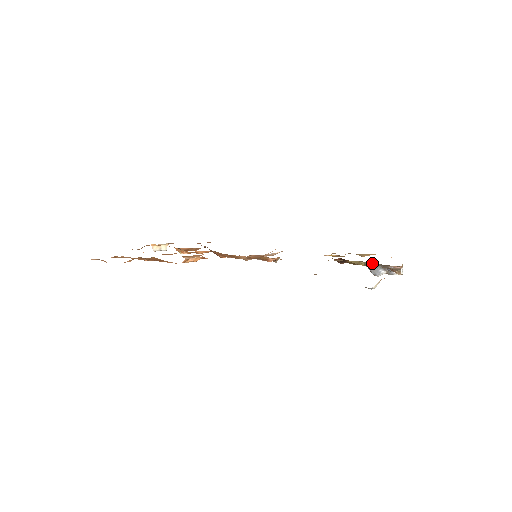
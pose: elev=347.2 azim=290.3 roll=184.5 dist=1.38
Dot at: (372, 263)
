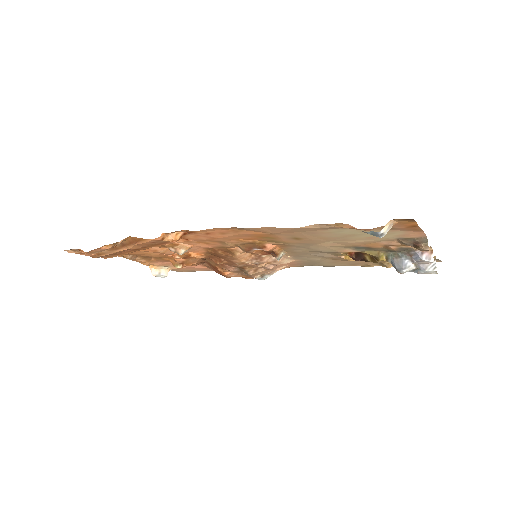
Dot at: (394, 252)
